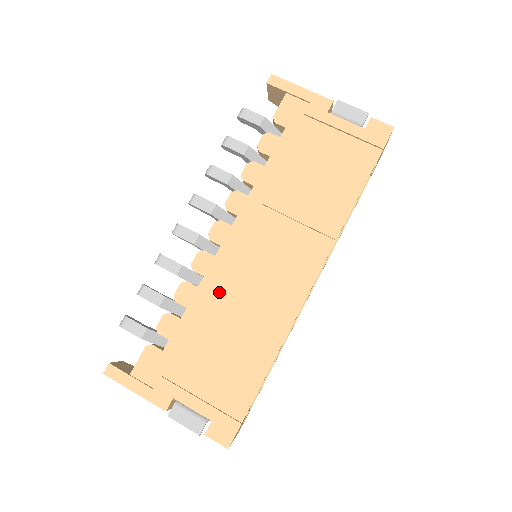
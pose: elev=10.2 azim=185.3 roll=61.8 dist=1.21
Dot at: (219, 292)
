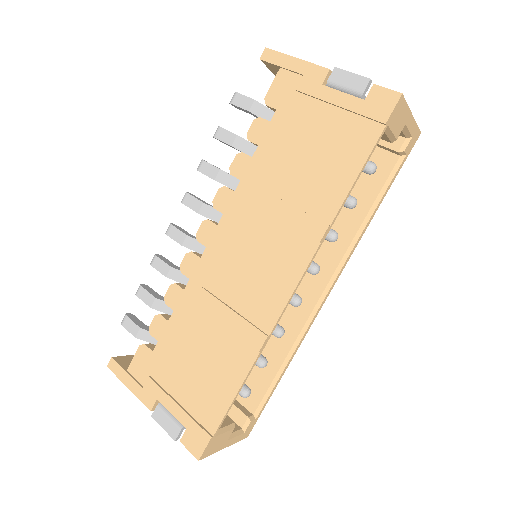
Dot at: (200, 297)
